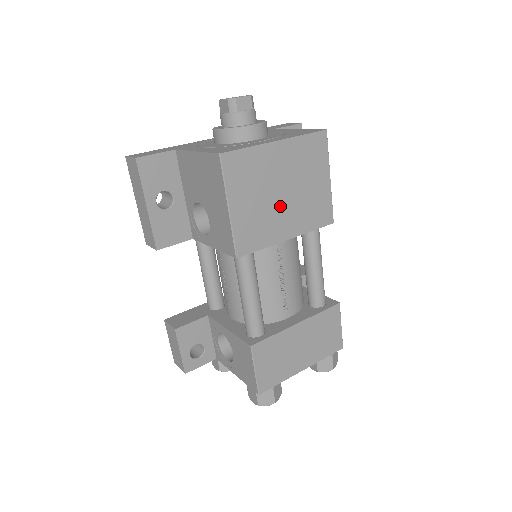
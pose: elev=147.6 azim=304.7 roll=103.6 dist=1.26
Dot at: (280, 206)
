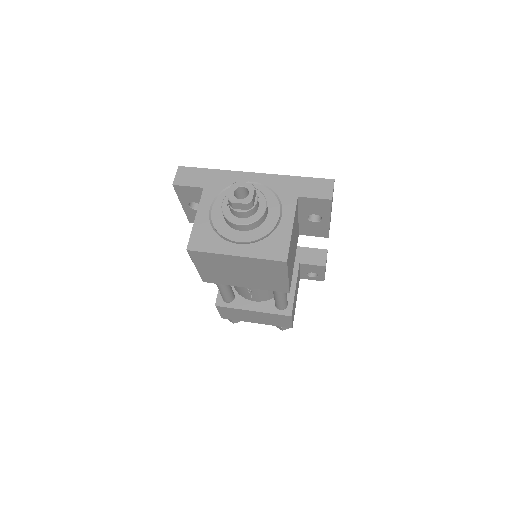
Dot at: (238, 276)
